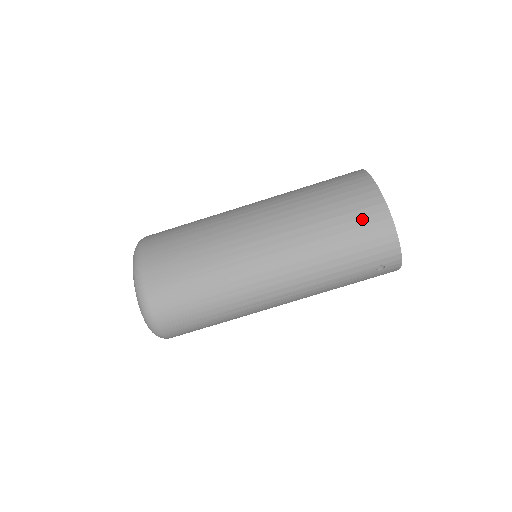
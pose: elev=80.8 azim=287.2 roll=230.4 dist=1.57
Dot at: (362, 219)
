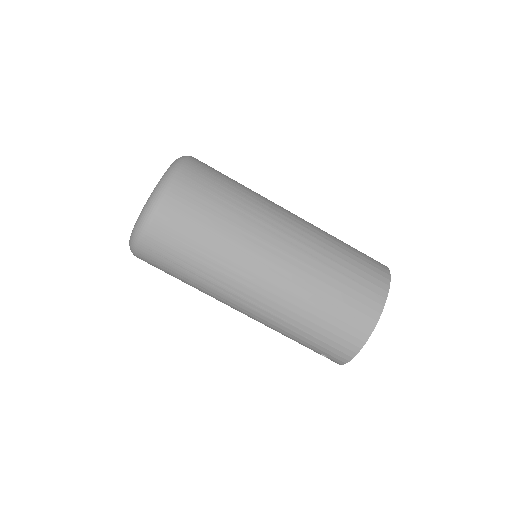
Dot at: (347, 325)
